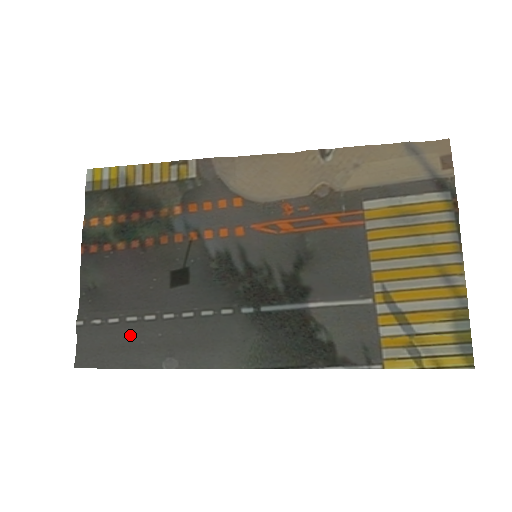
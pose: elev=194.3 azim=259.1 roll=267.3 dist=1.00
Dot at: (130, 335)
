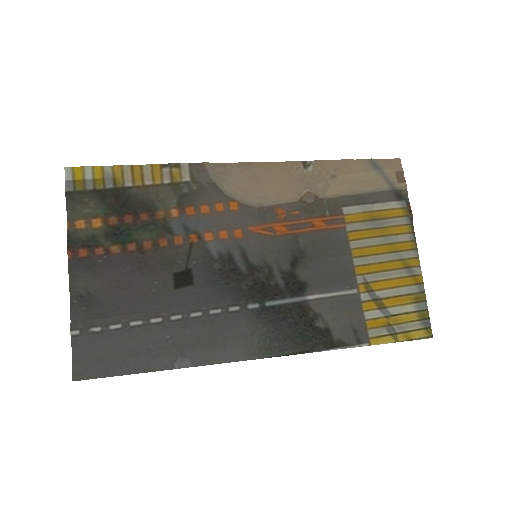
Dot at: (135, 340)
